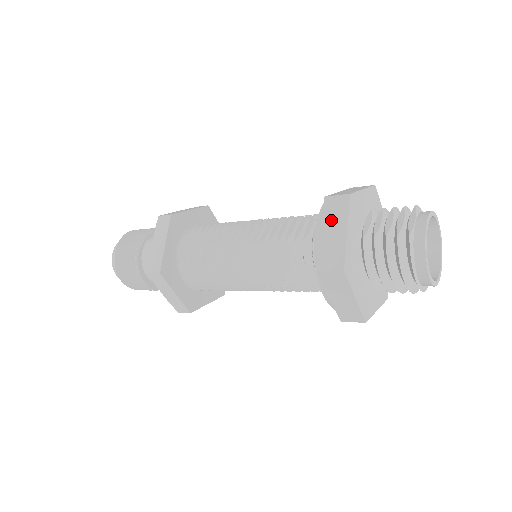
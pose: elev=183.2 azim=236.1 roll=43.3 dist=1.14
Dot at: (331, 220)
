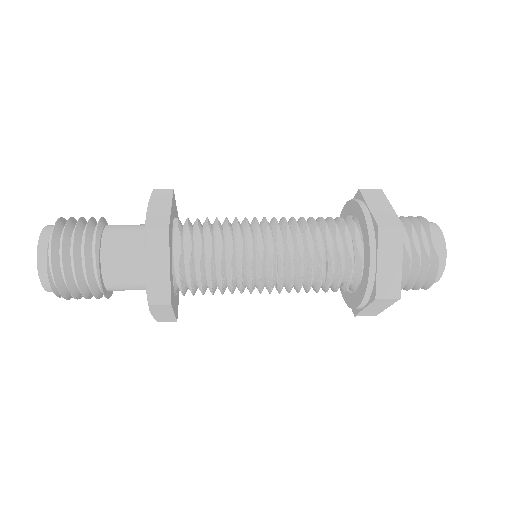
Dot at: (387, 252)
